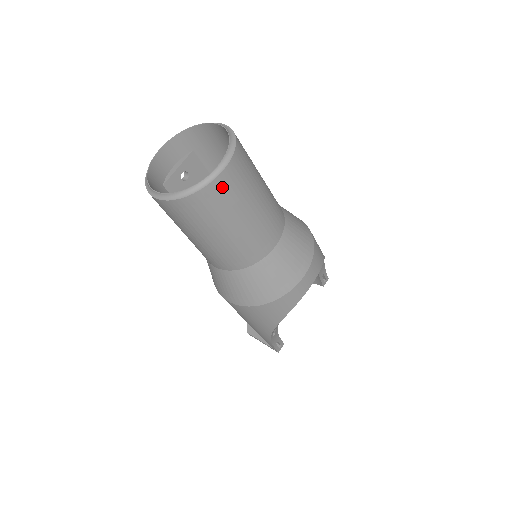
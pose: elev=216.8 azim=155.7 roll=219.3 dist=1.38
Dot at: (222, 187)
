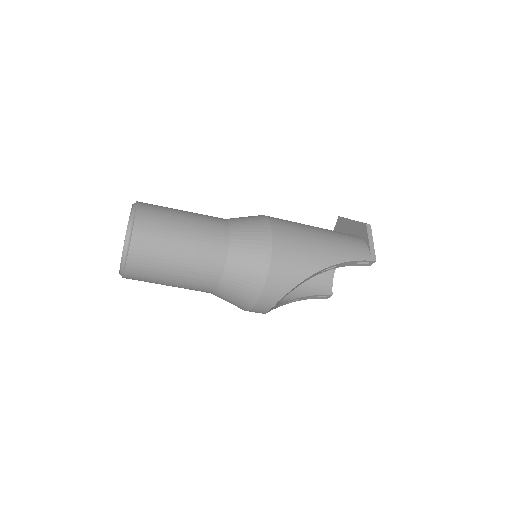
Dot at: (132, 278)
